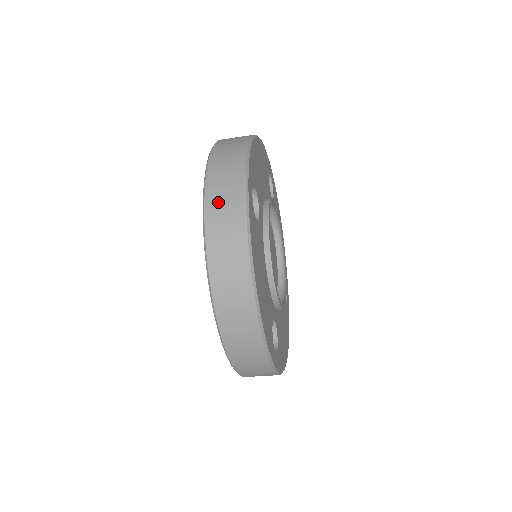
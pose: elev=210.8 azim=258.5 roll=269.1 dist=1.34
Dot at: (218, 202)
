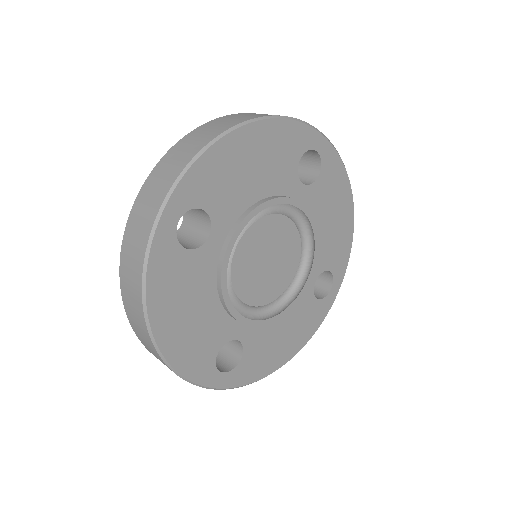
Dot at: (133, 229)
